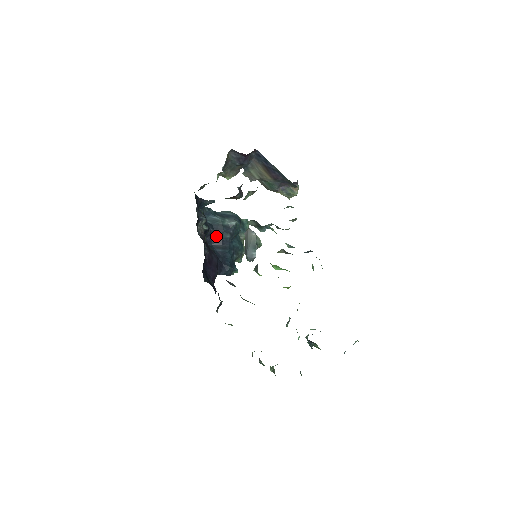
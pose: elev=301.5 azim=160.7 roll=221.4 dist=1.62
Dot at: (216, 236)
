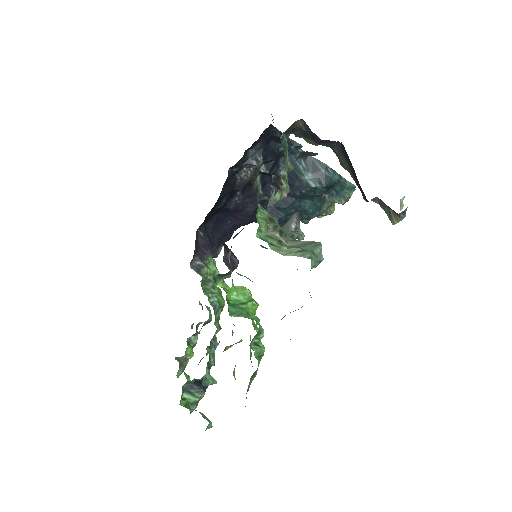
Dot at: occluded
